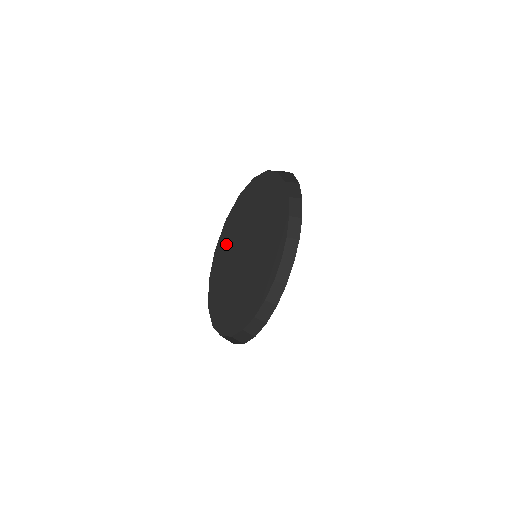
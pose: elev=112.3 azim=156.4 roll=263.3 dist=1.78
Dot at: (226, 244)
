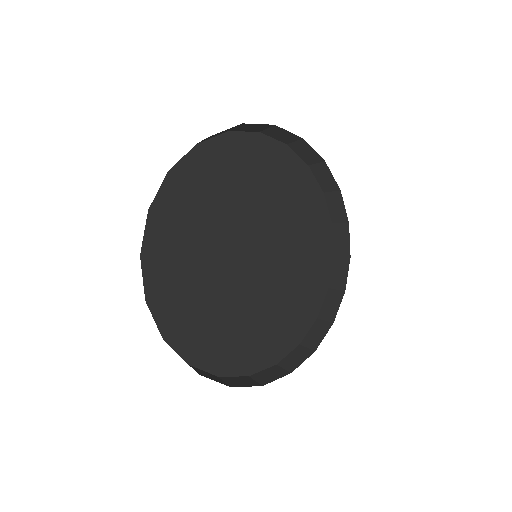
Dot at: (178, 311)
